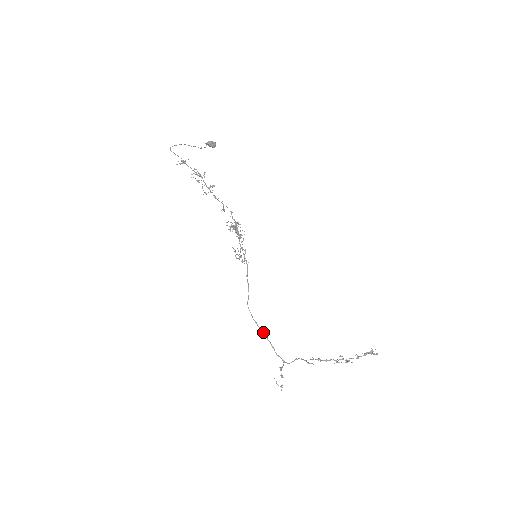
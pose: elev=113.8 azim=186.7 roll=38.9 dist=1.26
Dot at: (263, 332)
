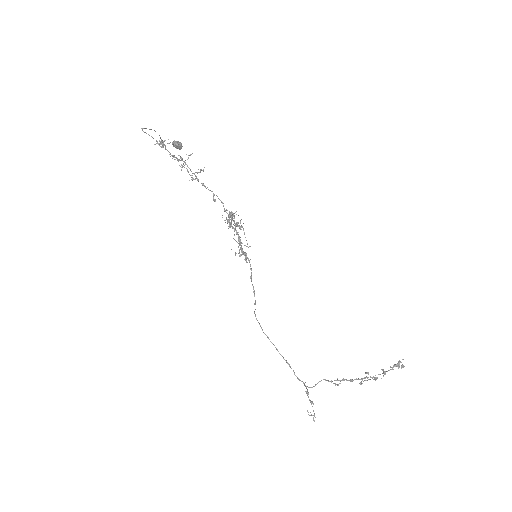
Dot at: (277, 349)
